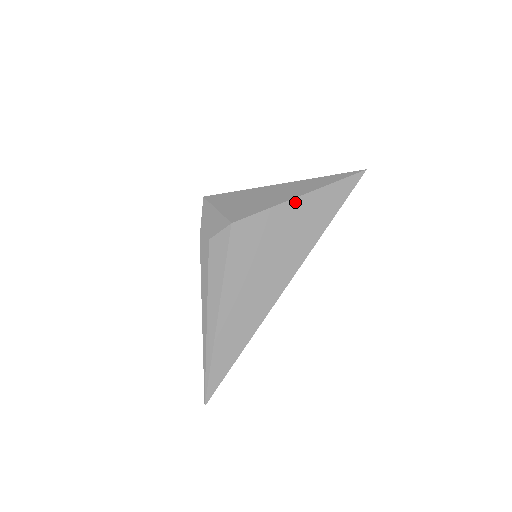
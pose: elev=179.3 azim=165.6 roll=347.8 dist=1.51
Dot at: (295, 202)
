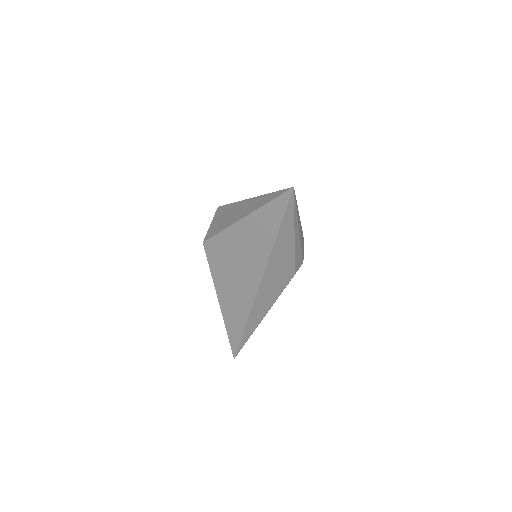
Dot at: (239, 225)
